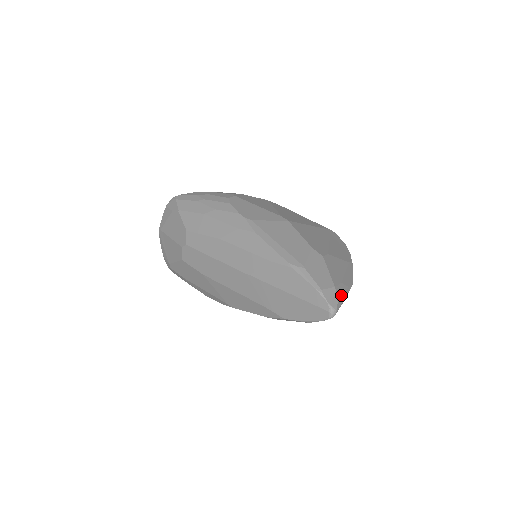
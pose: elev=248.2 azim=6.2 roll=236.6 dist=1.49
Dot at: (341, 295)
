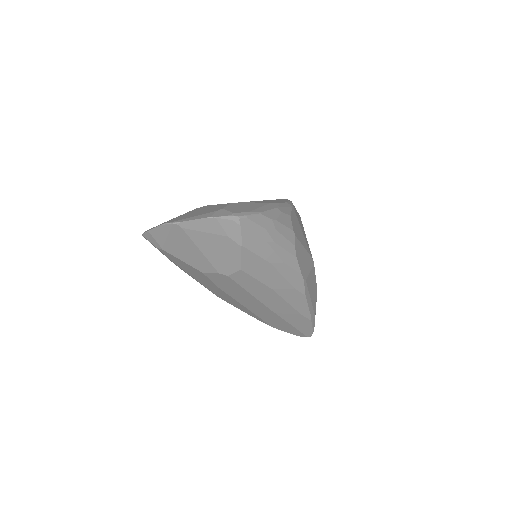
Dot at: occluded
